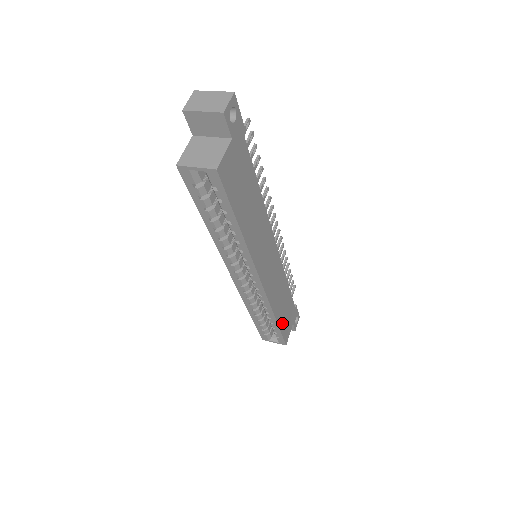
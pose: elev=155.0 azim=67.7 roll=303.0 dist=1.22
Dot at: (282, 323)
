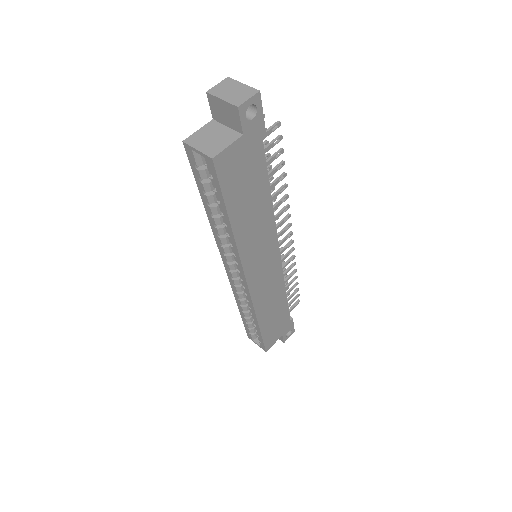
Dot at: (267, 329)
